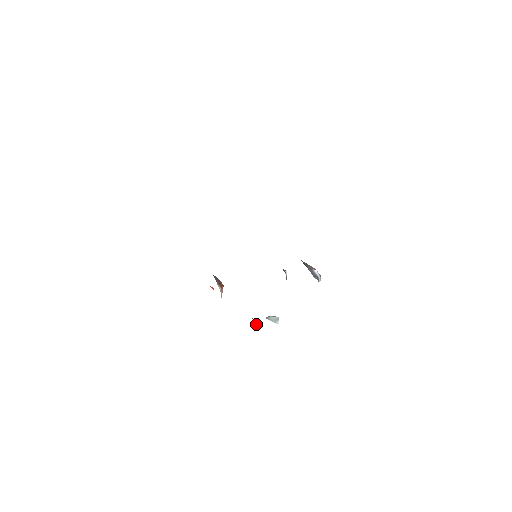
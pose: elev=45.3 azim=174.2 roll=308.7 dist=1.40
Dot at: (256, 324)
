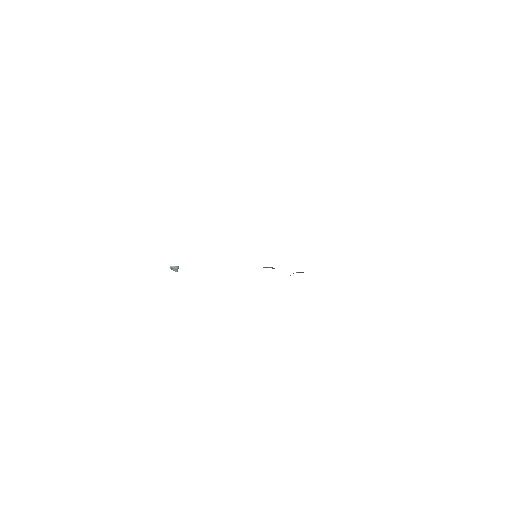
Dot at: occluded
